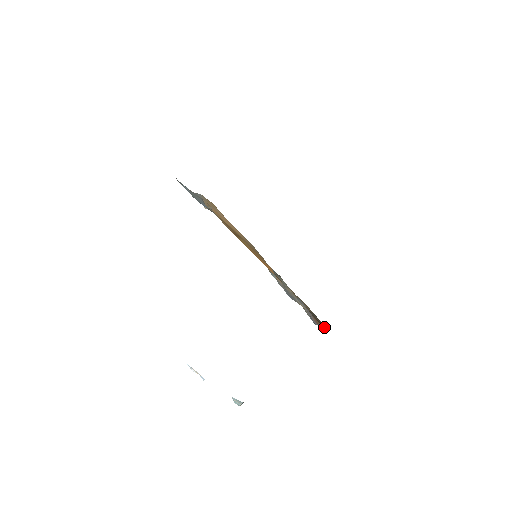
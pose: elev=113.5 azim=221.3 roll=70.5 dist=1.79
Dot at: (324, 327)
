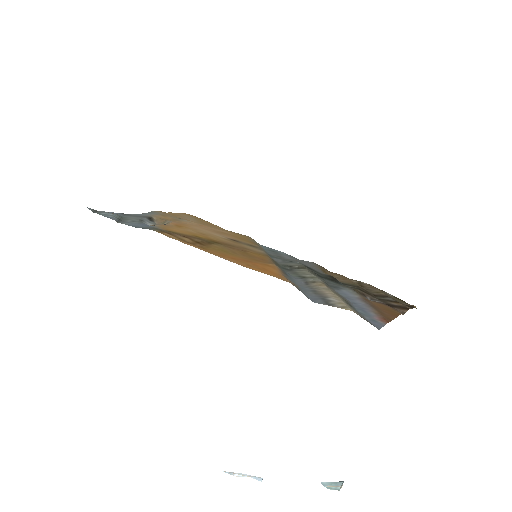
Dot at: occluded
